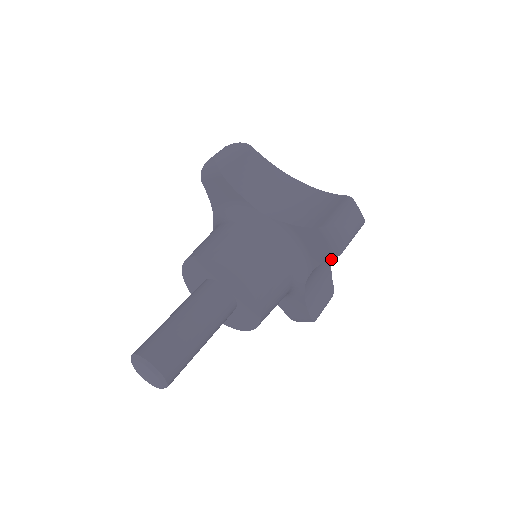
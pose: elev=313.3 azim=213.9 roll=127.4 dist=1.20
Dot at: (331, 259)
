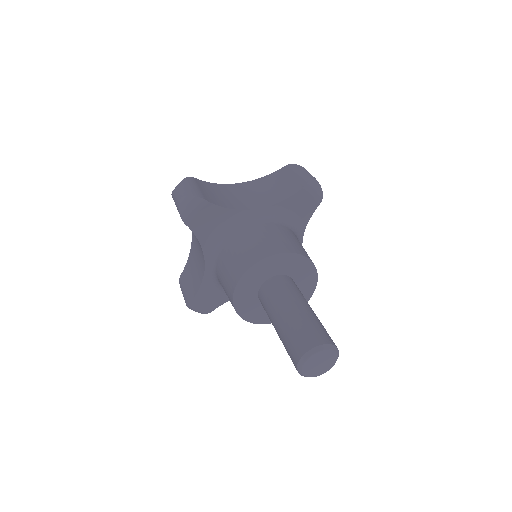
Dot at: occluded
